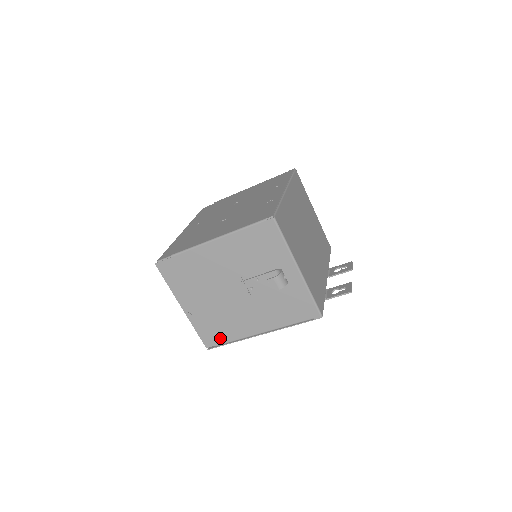
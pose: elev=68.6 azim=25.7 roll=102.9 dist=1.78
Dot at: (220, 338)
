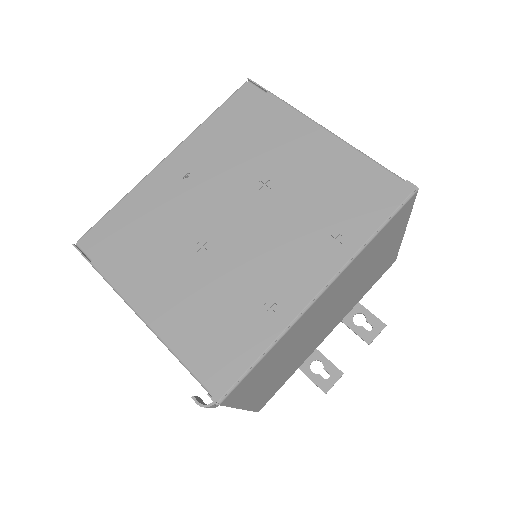
Dot at: occluded
